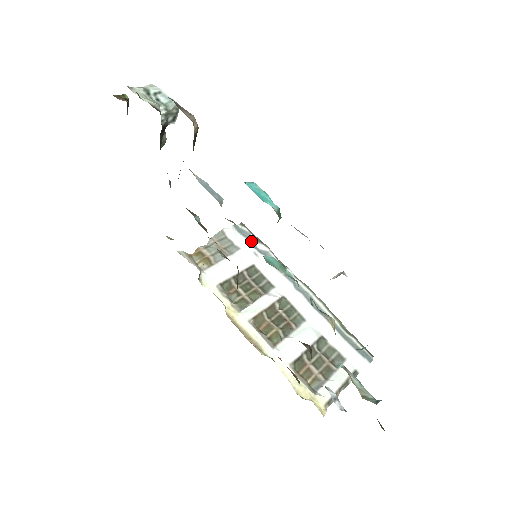
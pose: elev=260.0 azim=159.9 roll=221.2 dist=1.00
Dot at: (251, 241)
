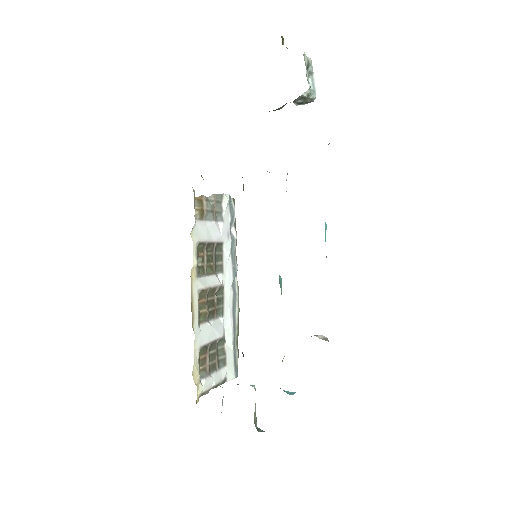
Dot at: (232, 220)
